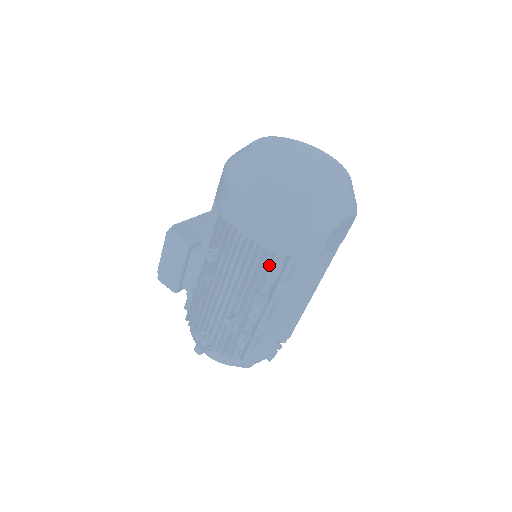
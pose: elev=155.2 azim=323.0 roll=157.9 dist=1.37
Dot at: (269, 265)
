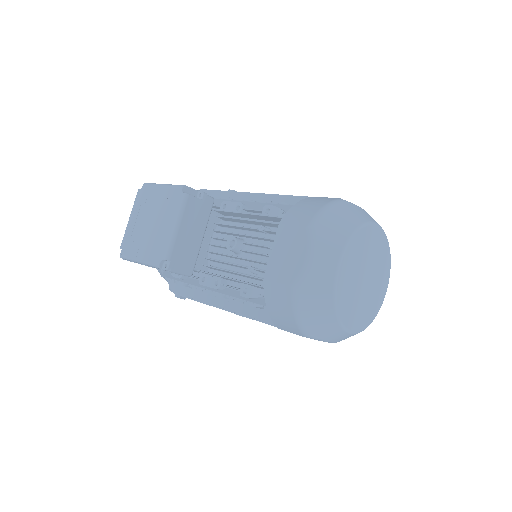
Dot at: occluded
